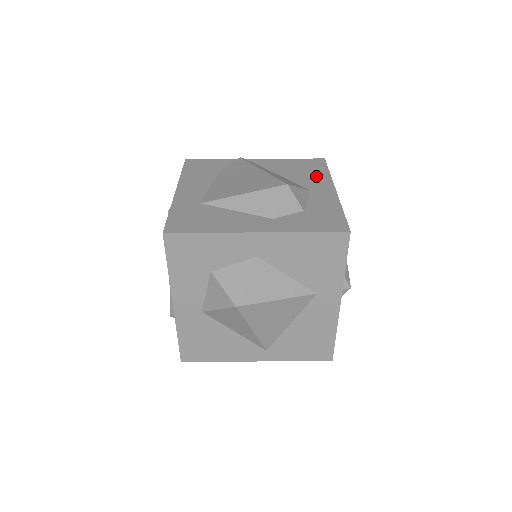
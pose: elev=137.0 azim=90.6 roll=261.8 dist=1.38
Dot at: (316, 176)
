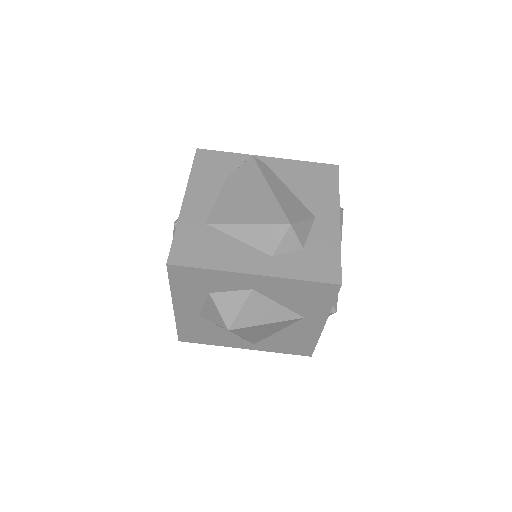
Dot at: (324, 194)
